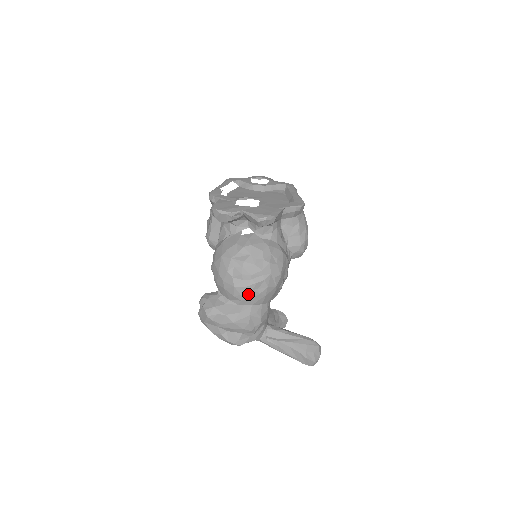
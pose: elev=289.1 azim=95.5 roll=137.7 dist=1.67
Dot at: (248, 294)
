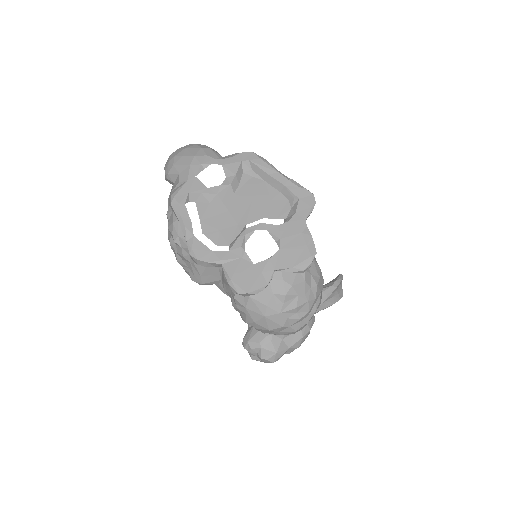
Dot at: occluded
